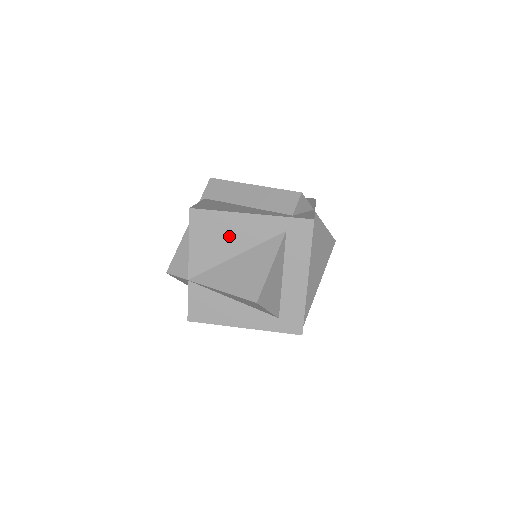
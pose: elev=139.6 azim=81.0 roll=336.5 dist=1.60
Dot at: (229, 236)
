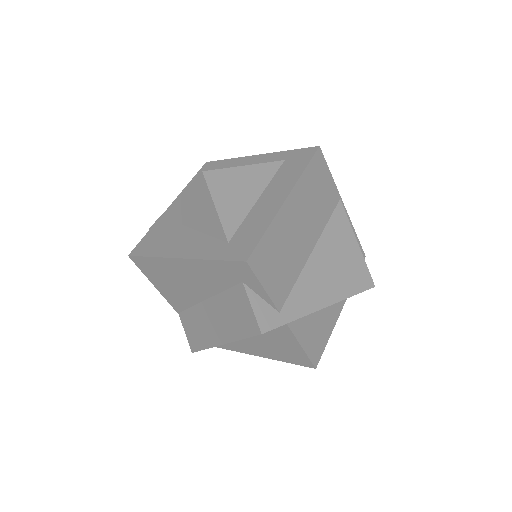
Dot at: occluded
